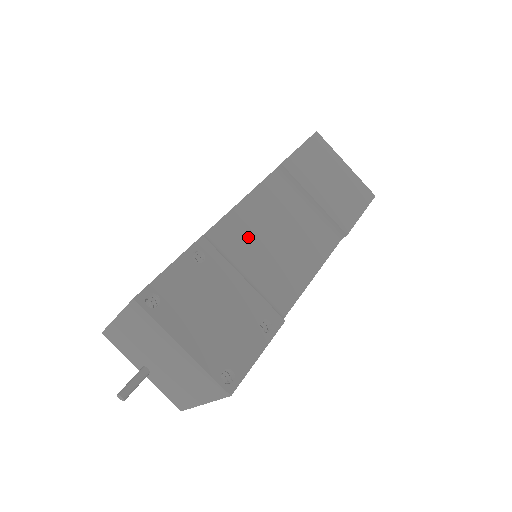
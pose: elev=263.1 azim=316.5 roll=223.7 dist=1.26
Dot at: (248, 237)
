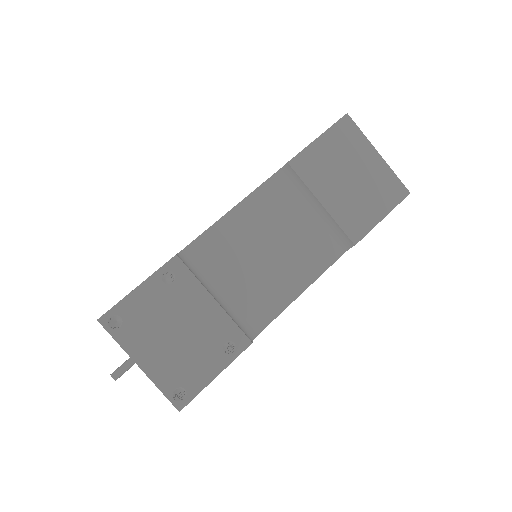
Dot at: (231, 251)
